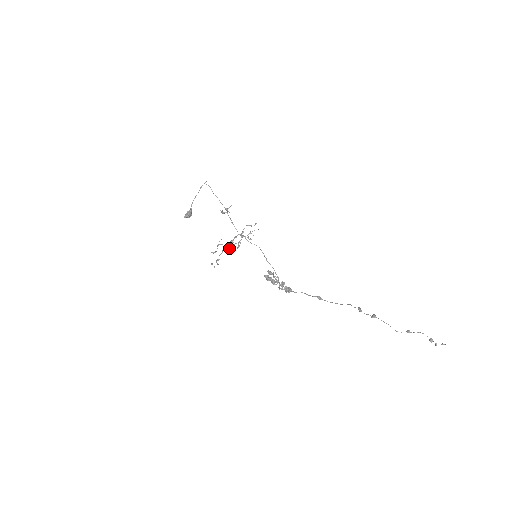
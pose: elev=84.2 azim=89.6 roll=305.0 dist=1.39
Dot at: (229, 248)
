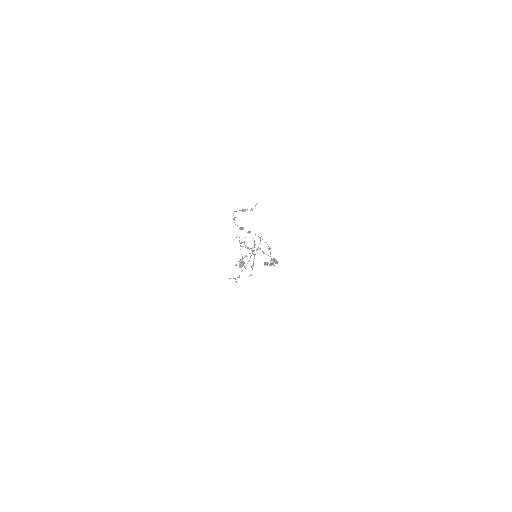
Dot at: (236, 264)
